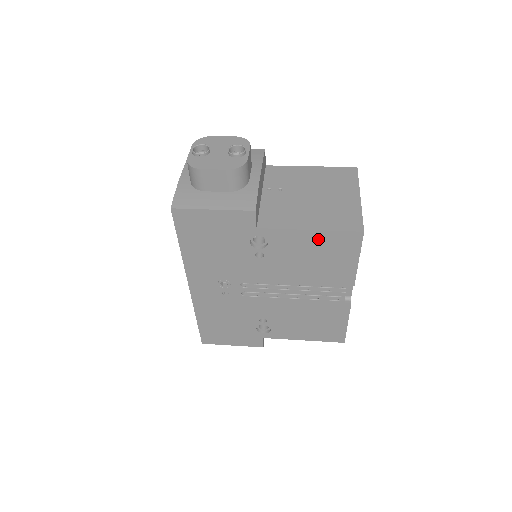
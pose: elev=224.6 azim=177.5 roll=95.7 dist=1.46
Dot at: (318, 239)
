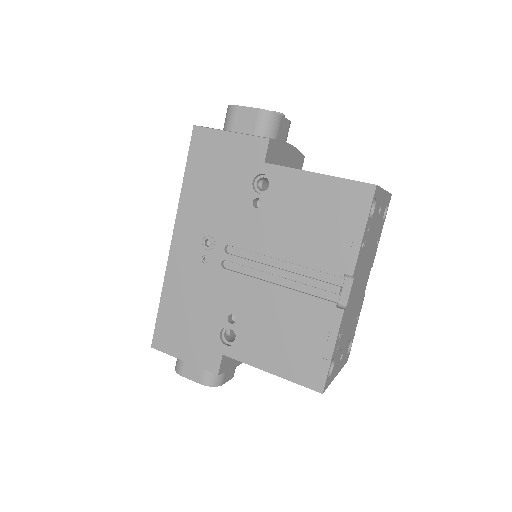
Dot at: (324, 189)
